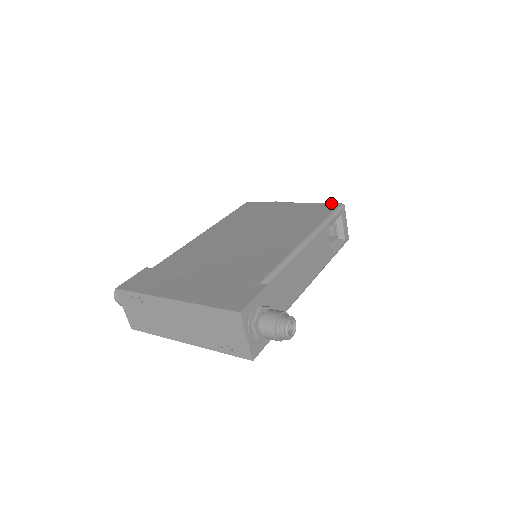
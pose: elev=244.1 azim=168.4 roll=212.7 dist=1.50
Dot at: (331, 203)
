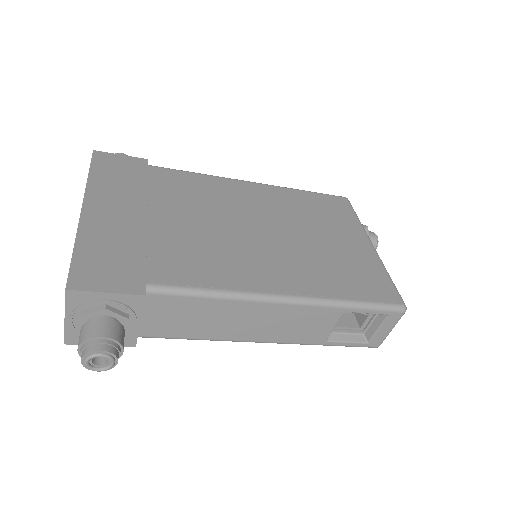
Dot at: (397, 291)
